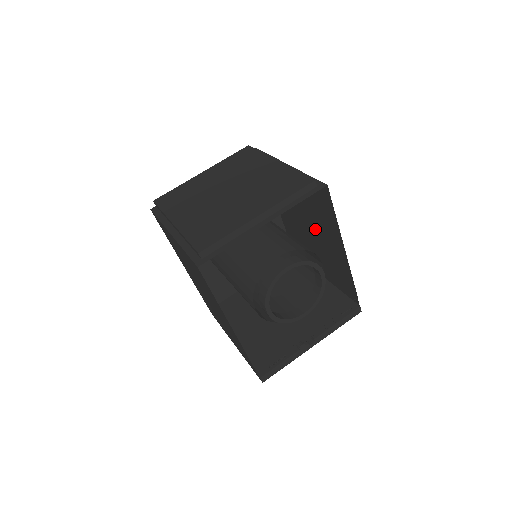
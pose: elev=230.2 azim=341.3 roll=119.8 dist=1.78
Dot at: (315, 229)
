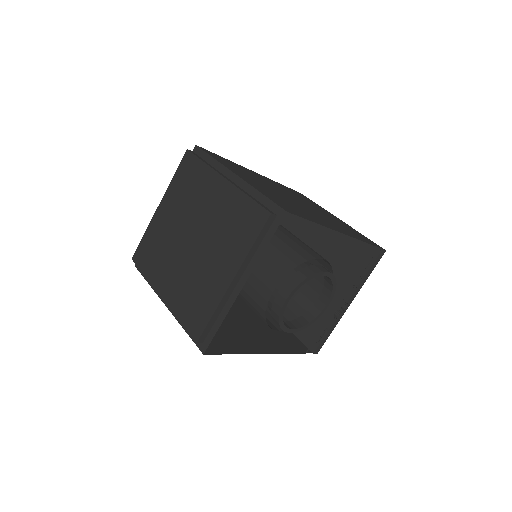
Dot at: occluded
